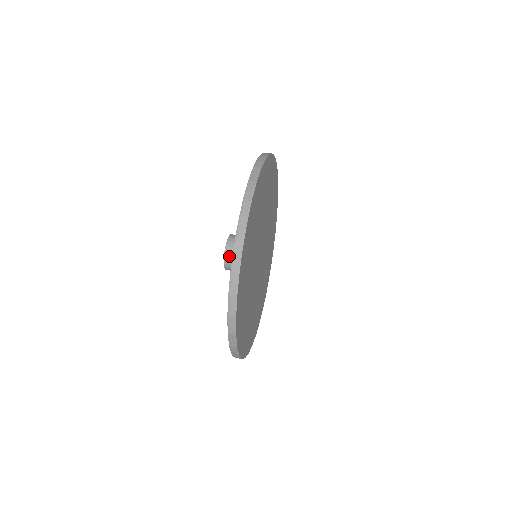
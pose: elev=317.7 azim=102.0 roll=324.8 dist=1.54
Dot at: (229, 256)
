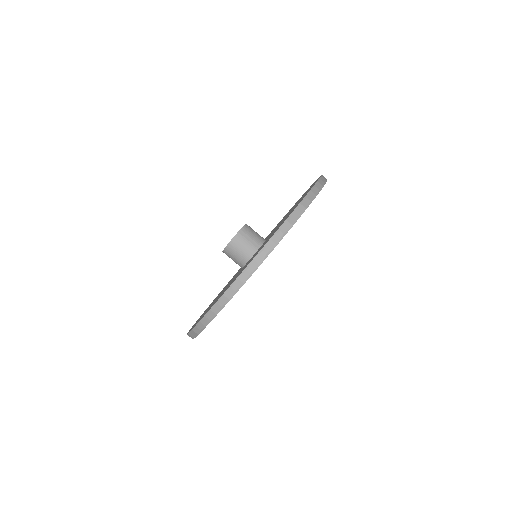
Dot at: (232, 247)
